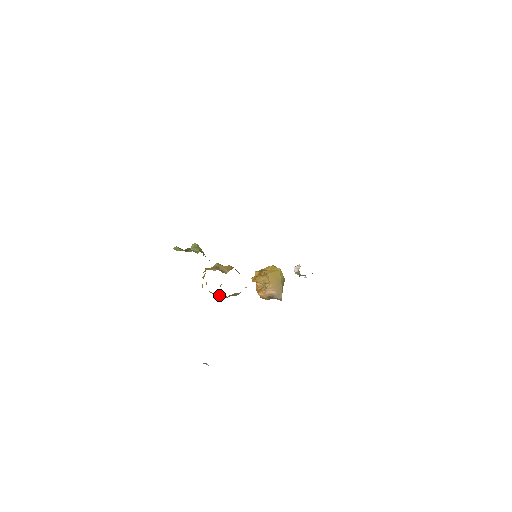
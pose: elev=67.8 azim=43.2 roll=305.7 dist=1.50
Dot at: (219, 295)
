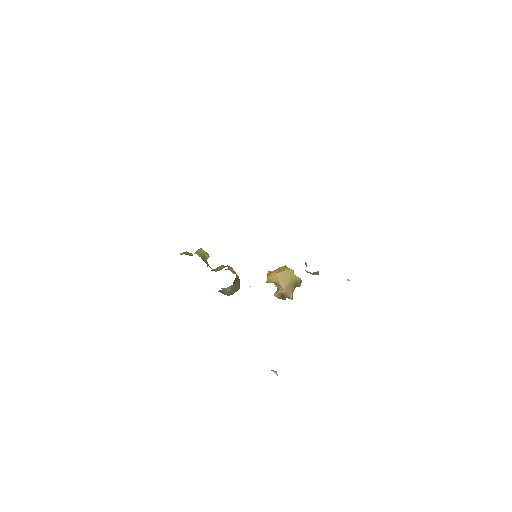
Dot at: occluded
